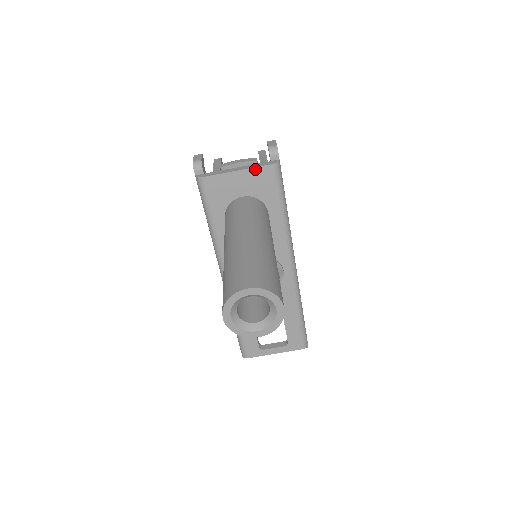
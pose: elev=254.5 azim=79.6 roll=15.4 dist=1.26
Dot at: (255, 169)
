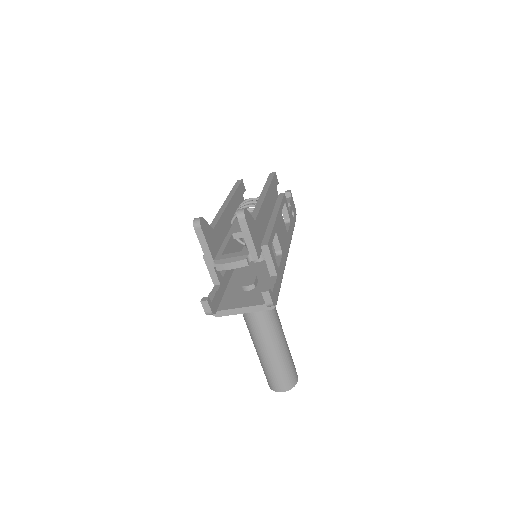
Dot at: (258, 311)
